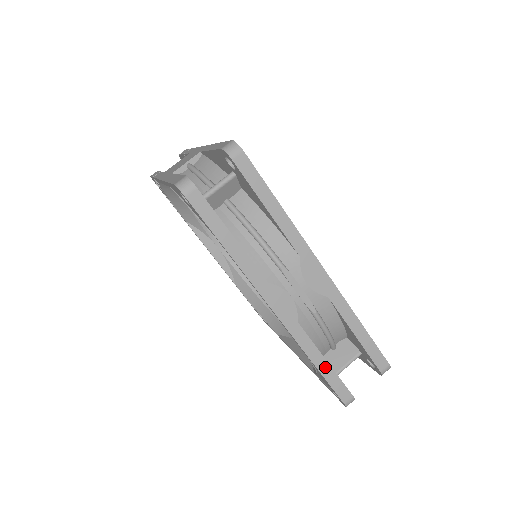
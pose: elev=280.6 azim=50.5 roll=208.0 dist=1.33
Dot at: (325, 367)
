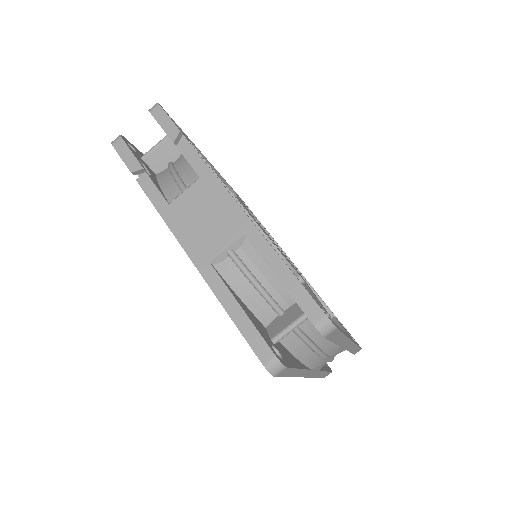
Dot at: occluded
